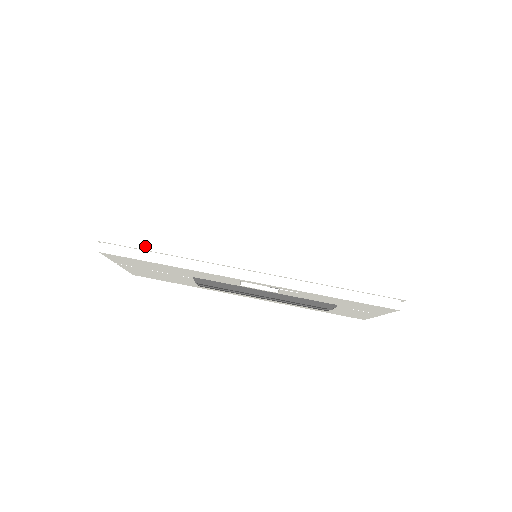
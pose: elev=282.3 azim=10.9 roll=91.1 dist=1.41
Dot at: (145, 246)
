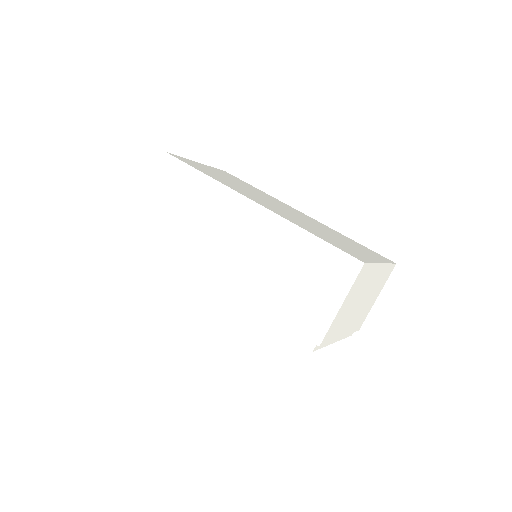
Dot at: (161, 234)
